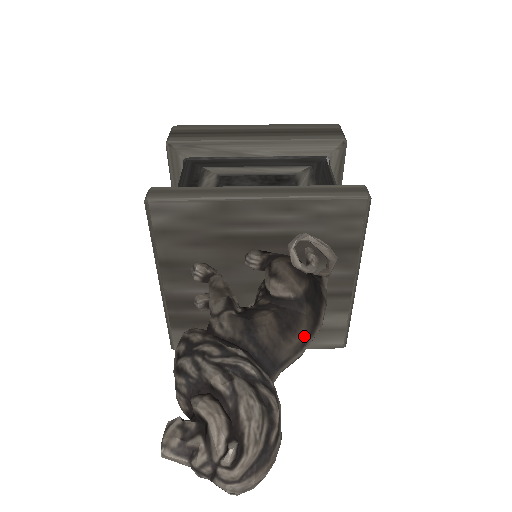
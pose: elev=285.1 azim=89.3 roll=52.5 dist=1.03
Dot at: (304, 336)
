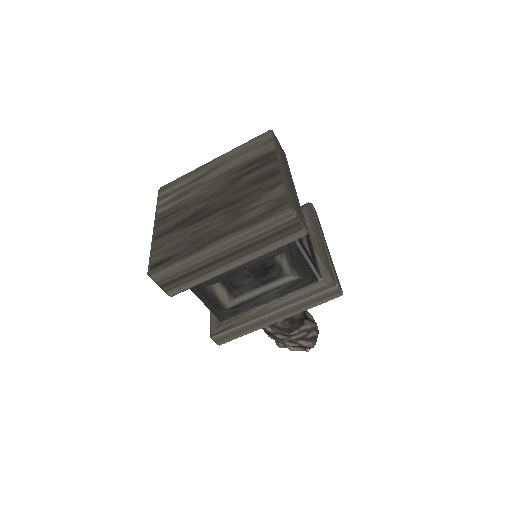
Dot at: occluded
